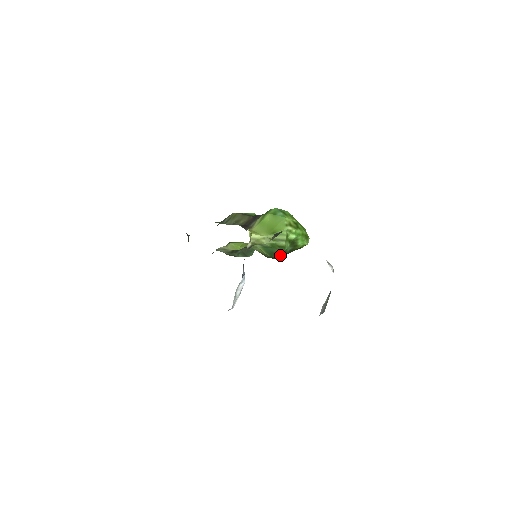
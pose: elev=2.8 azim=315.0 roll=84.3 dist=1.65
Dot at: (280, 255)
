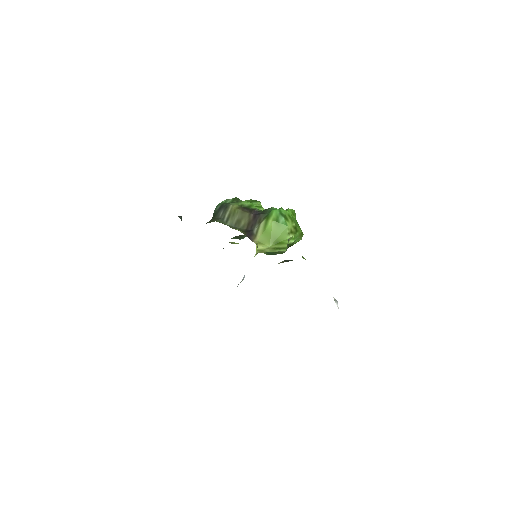
Dot at: occluded
